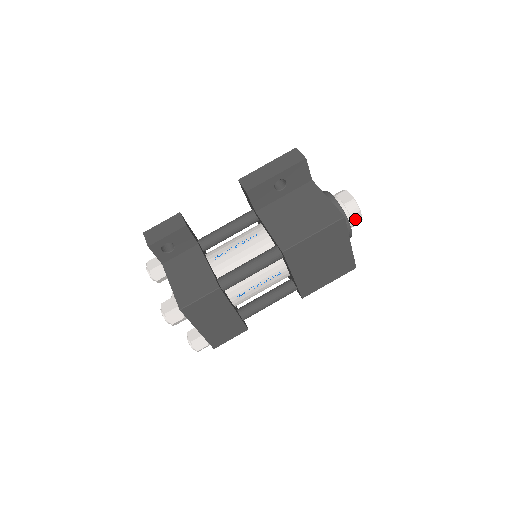
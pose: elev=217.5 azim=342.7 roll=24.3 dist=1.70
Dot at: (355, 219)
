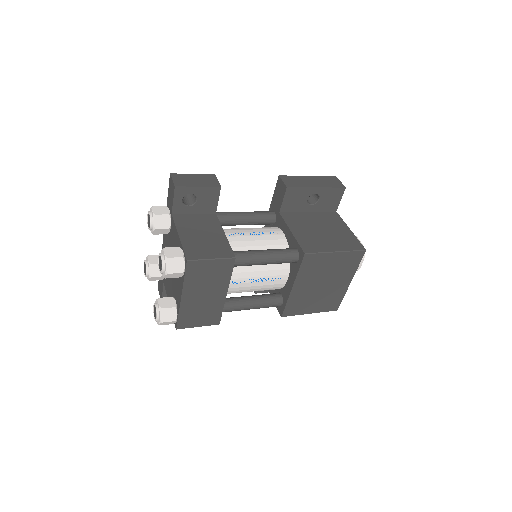
Dot at: occluded
